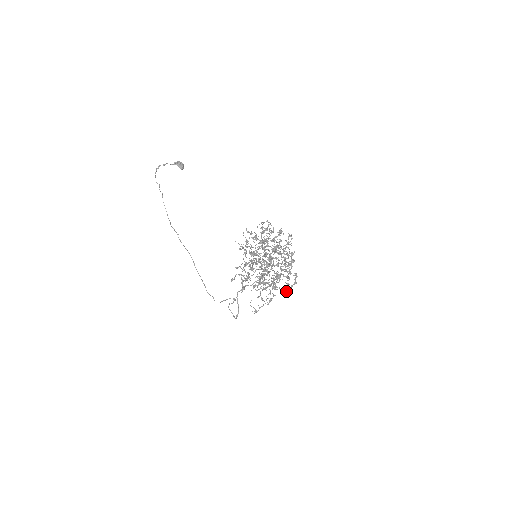
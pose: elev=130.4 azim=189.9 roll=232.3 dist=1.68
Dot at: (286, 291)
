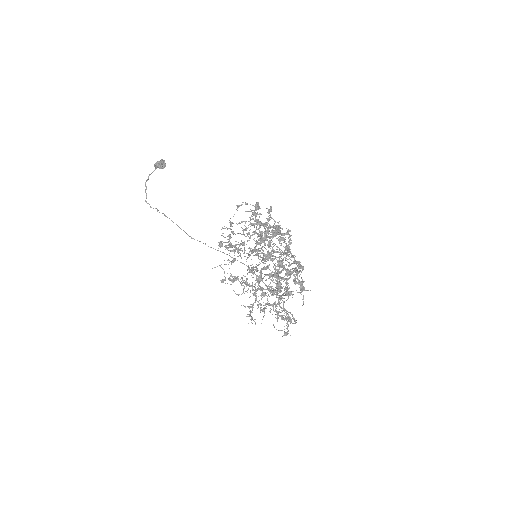
Dot at: occluded
